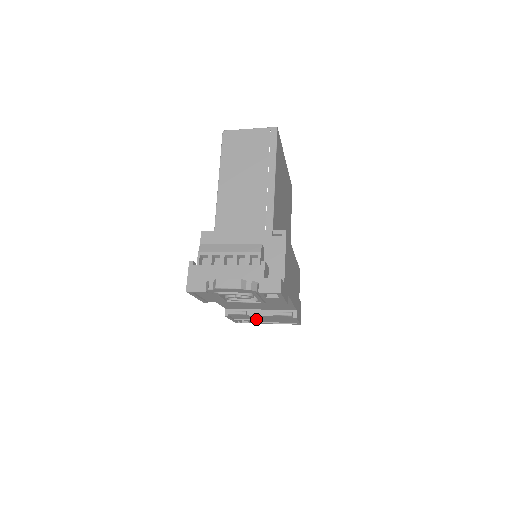
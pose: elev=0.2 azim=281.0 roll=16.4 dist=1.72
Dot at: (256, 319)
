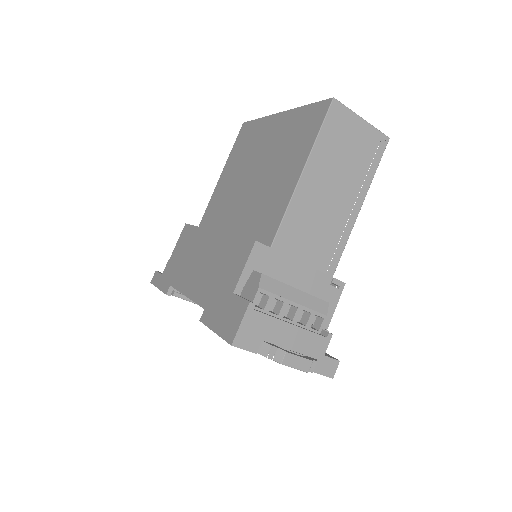
Dot at: occluded
